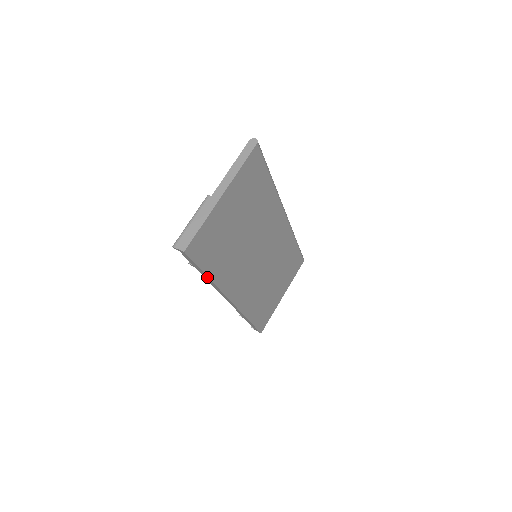
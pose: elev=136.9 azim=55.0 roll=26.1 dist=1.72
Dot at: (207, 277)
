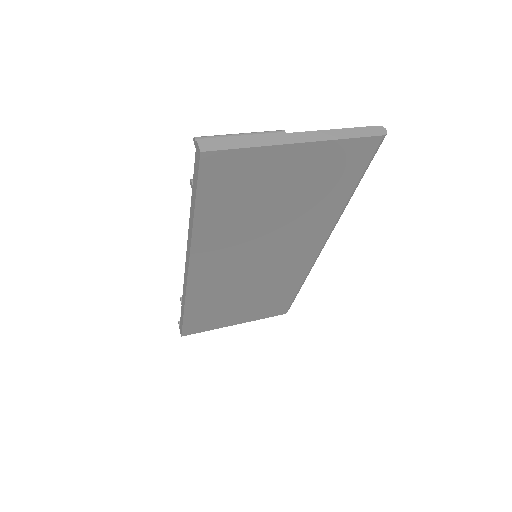
Dot at: (193, 215)
